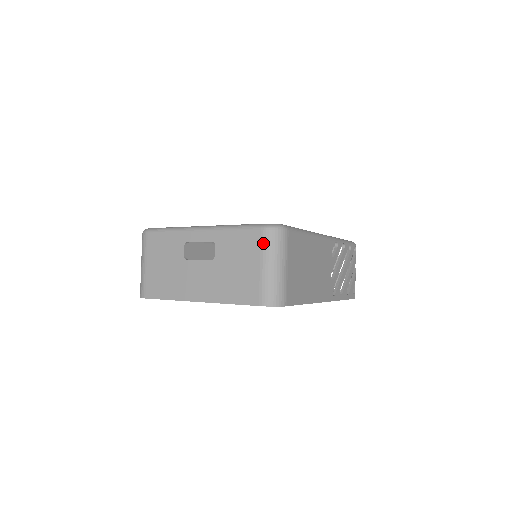
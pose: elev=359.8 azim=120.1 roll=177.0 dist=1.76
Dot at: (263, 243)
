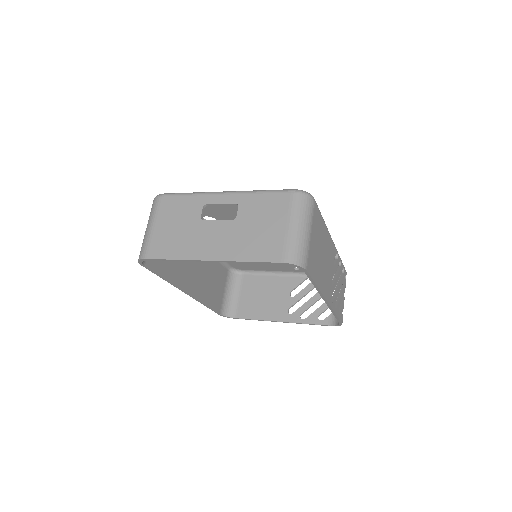
Dot at: (292, 204)
